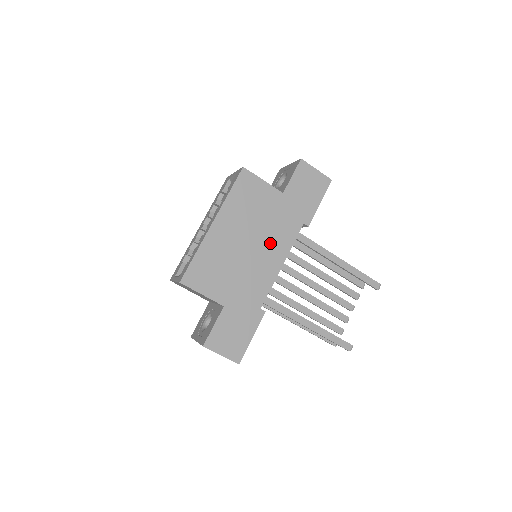
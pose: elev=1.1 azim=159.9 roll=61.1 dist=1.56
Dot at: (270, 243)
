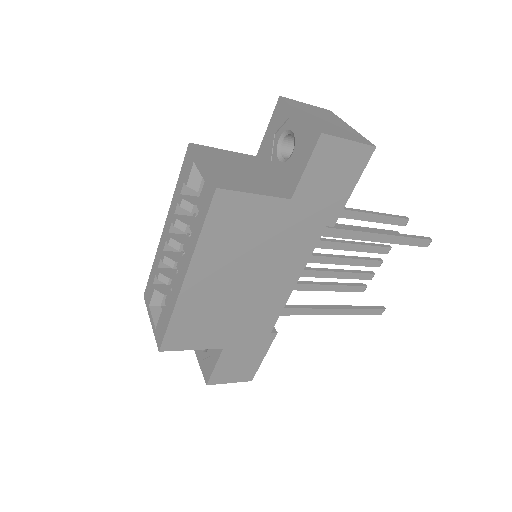
Dot at: (276, 268)
